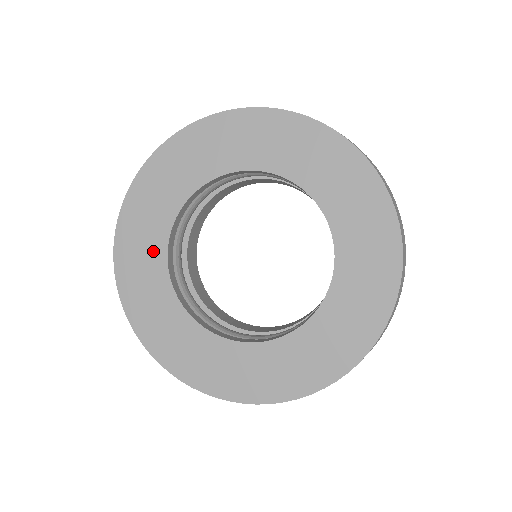
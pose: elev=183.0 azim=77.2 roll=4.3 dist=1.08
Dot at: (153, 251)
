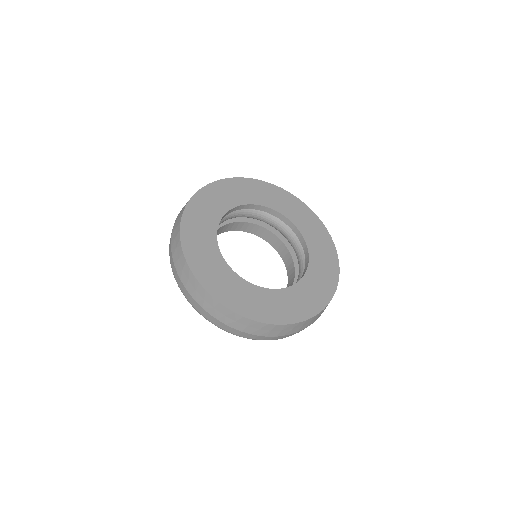
Dot at: (209, 246)
